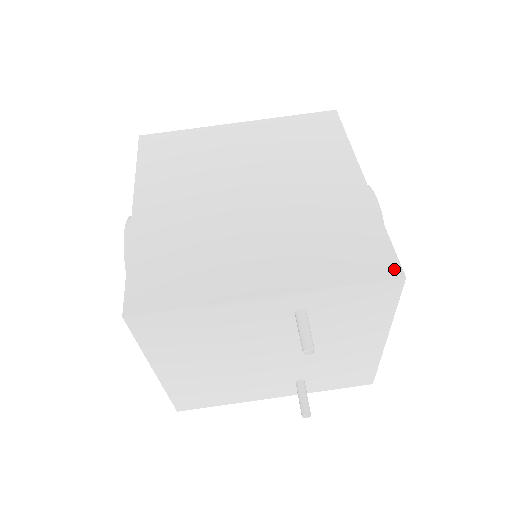
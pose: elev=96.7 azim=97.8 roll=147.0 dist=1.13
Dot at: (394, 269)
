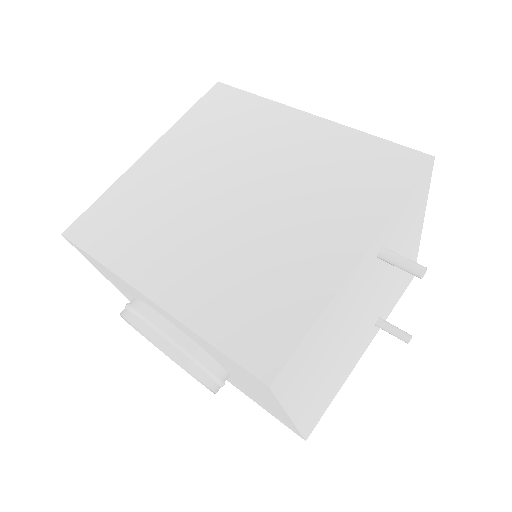
Dot at: (419, 158)
